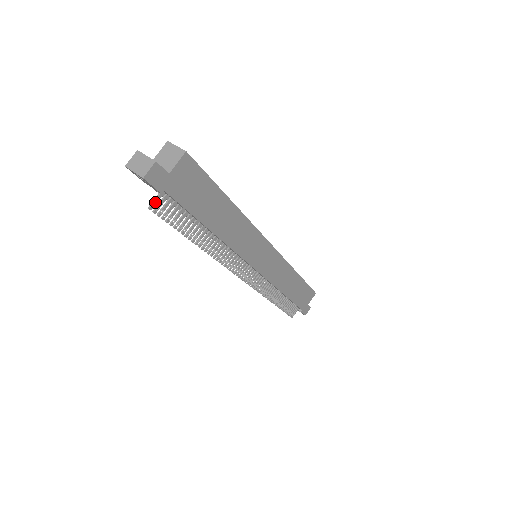
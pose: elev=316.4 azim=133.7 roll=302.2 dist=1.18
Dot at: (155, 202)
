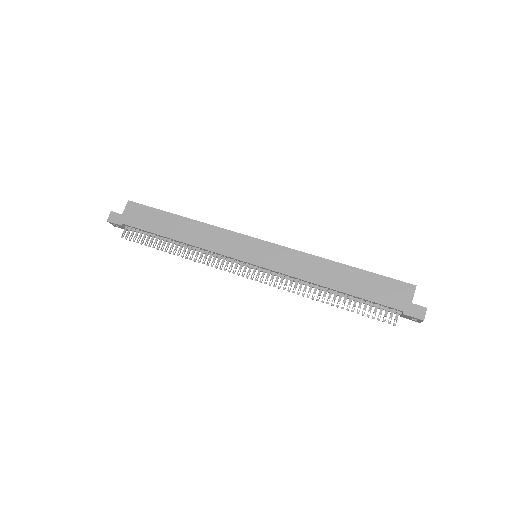
Dot at: (124, 233)
